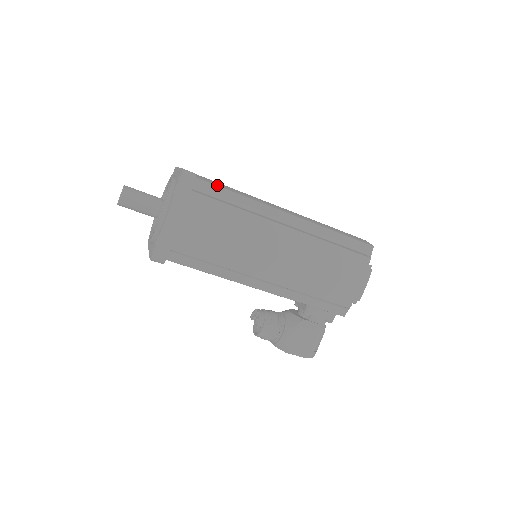
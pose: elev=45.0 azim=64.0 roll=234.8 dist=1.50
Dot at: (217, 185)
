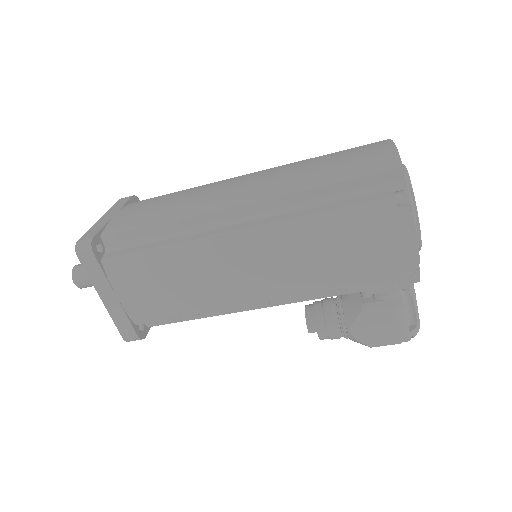
Dot at: (130, 227)
